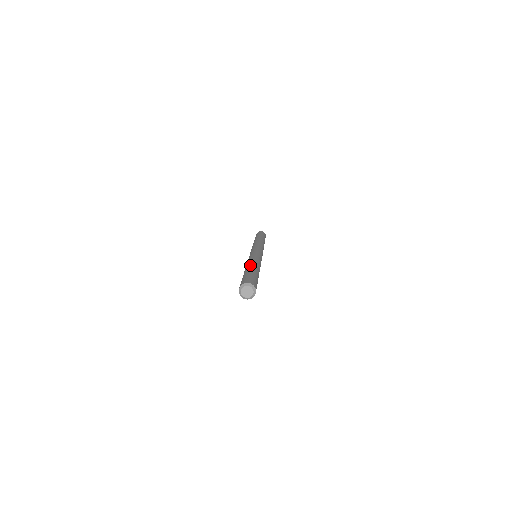
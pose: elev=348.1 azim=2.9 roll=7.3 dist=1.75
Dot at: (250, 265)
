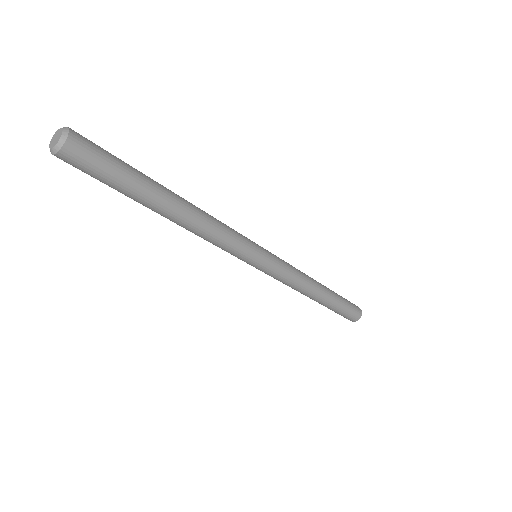
Dot at: occluded
